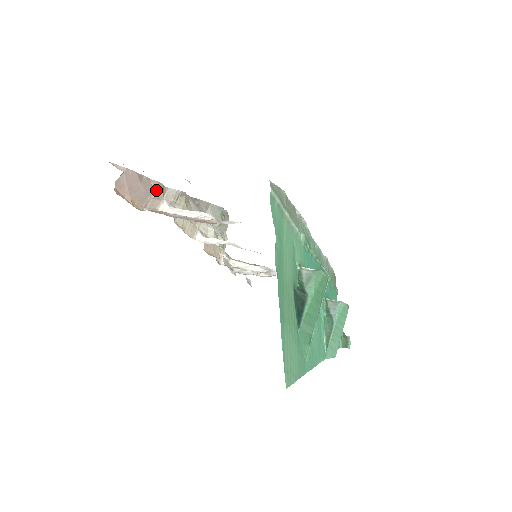
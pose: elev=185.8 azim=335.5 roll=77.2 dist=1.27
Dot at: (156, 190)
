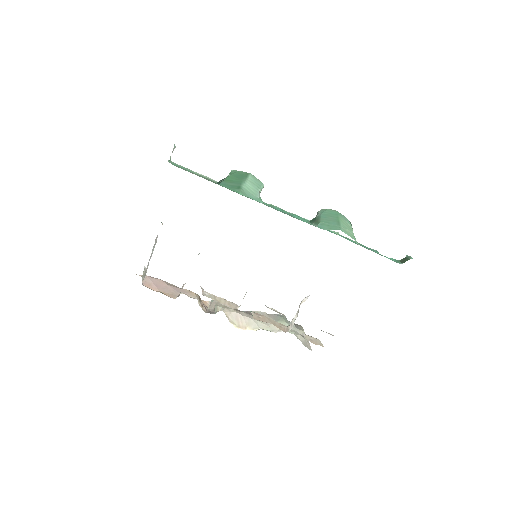
Dot at: (187, 292)
